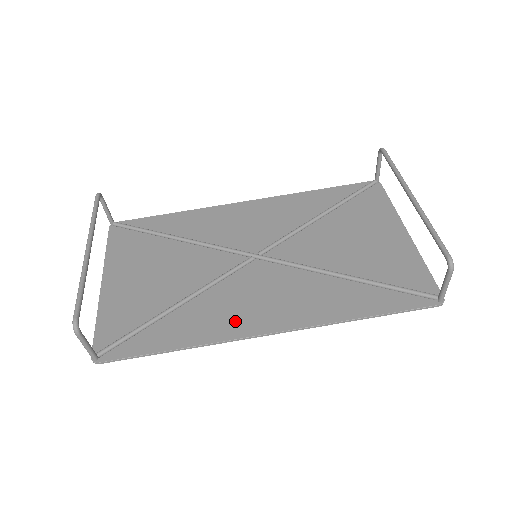
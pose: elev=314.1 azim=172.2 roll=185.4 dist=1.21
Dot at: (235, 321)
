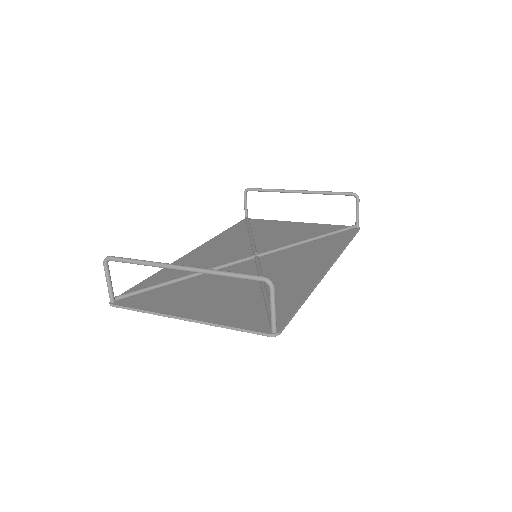
Dot at: (306, 274)
